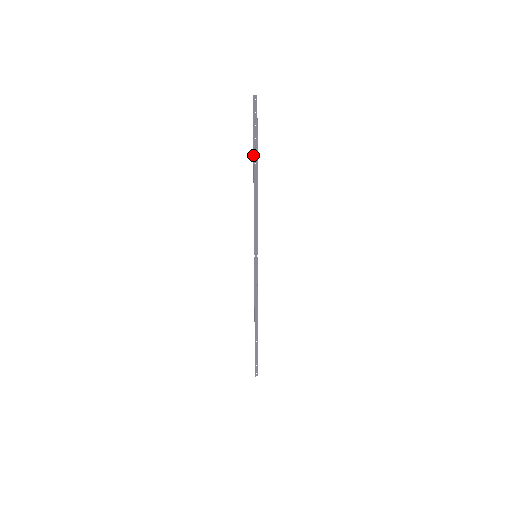
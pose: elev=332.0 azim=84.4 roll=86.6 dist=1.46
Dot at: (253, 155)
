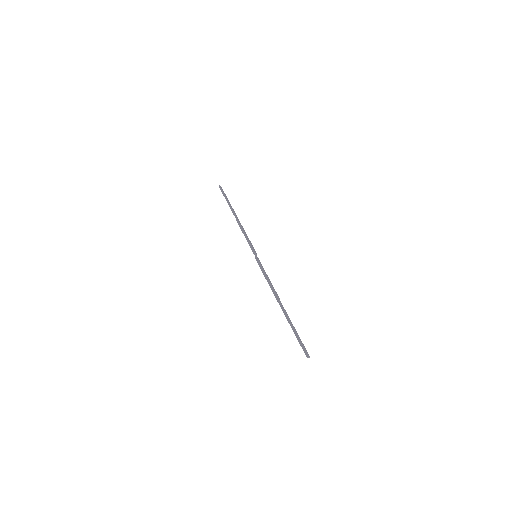
Dot at: (230, 206)
